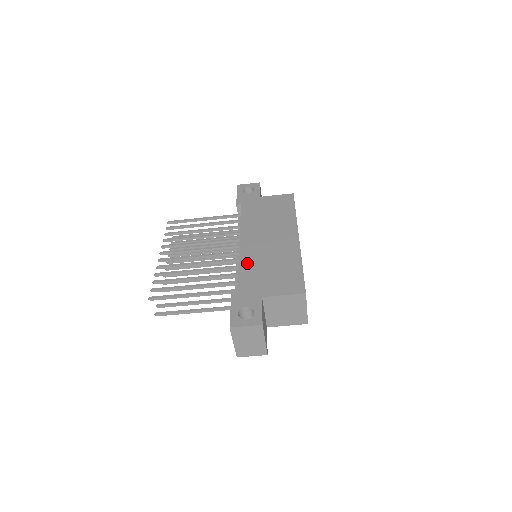
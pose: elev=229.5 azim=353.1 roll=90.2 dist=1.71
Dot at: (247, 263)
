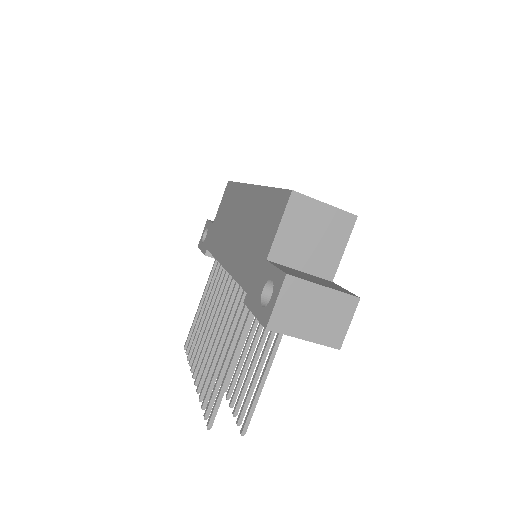
Dot at: (237, 266)
